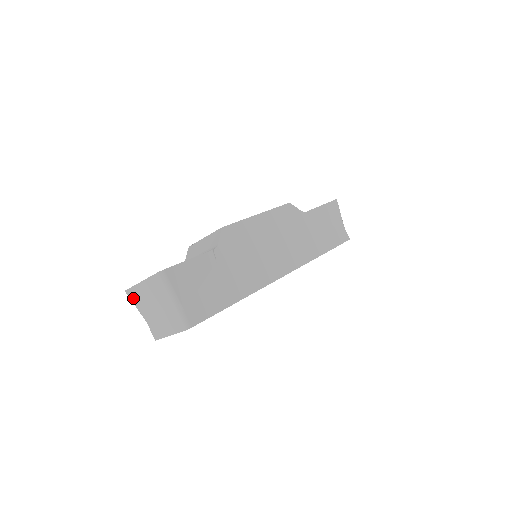
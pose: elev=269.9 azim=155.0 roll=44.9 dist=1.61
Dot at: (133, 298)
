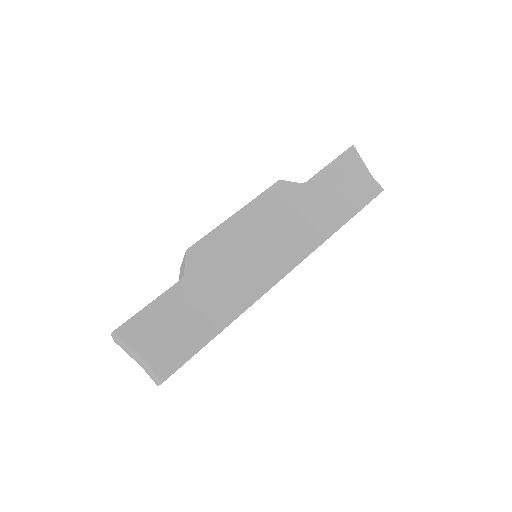
Dot at: occluded
